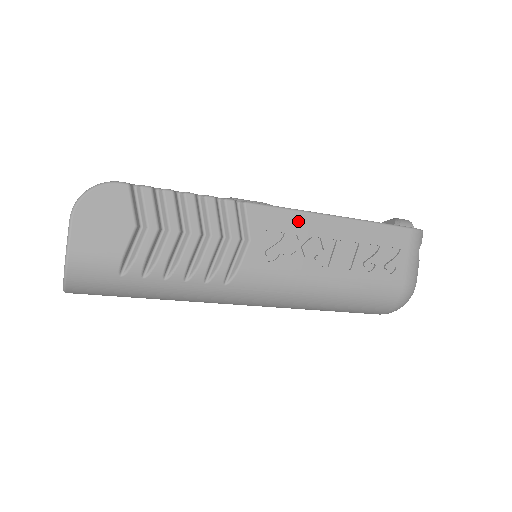
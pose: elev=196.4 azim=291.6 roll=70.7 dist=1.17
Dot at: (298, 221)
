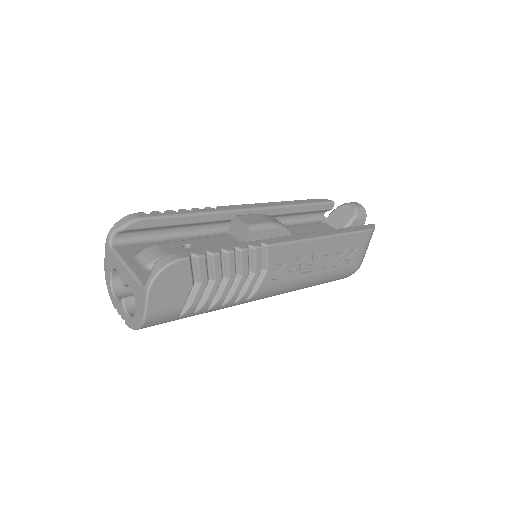
Dot at: (300, 248)
